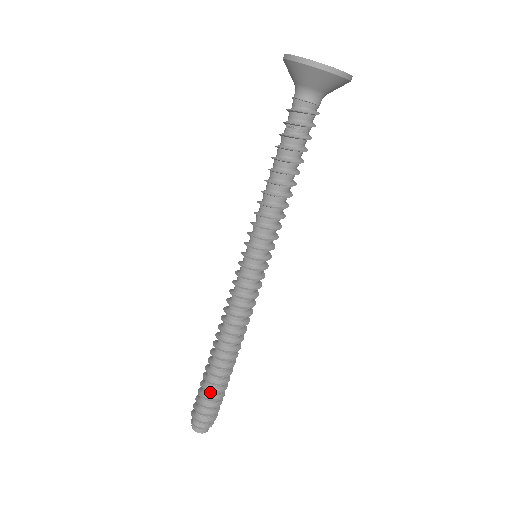
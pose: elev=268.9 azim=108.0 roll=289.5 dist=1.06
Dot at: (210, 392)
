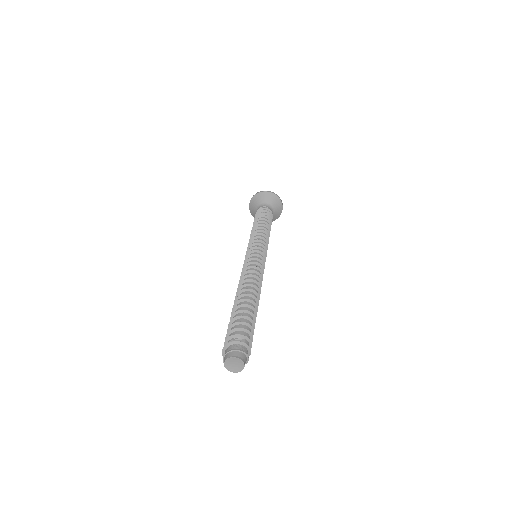
Dot at: (241, 315)
